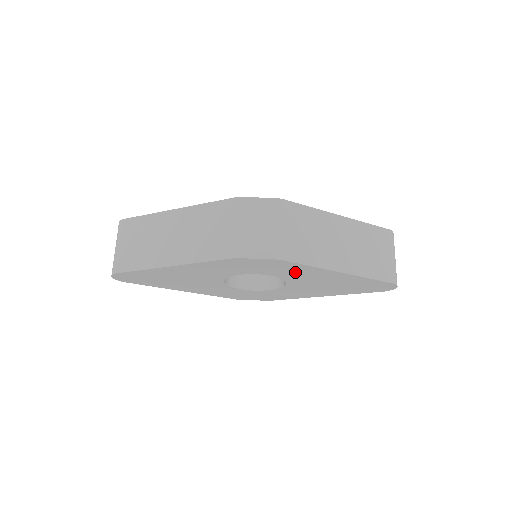
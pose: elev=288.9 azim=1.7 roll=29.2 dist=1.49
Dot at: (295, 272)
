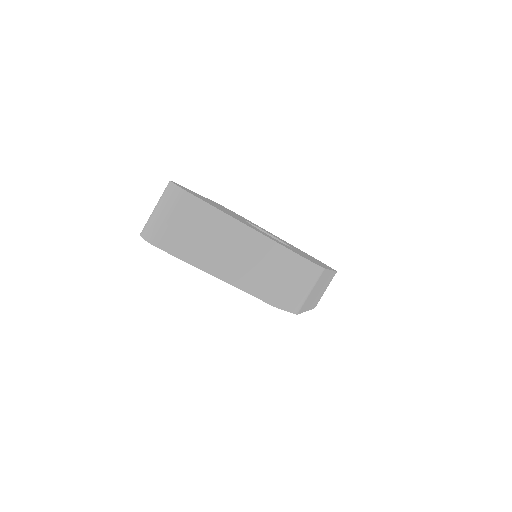
Dot at: occluded
